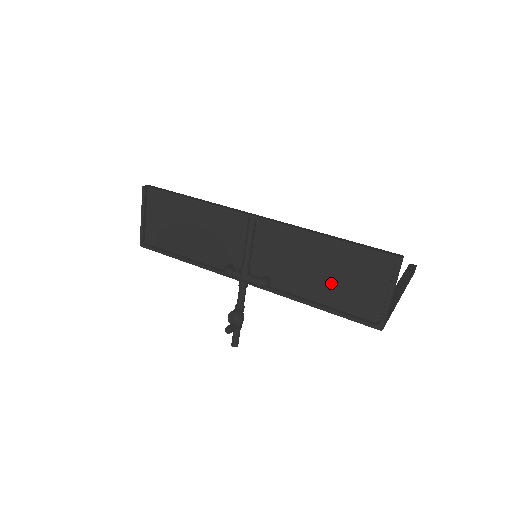
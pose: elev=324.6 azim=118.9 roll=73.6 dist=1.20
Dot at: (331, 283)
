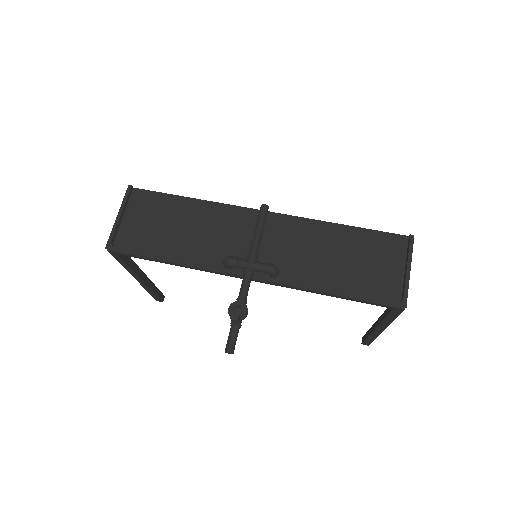
Dot at: (346, 268)
